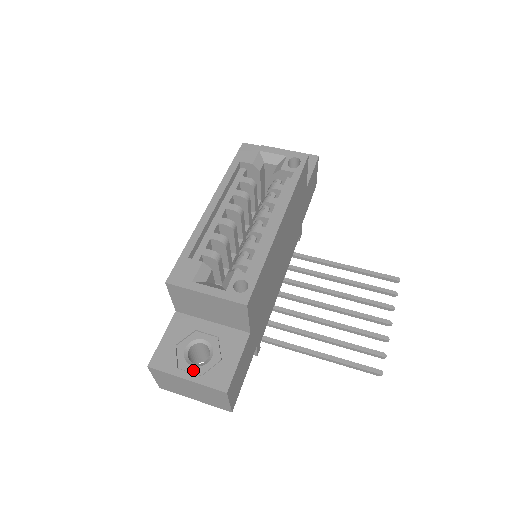
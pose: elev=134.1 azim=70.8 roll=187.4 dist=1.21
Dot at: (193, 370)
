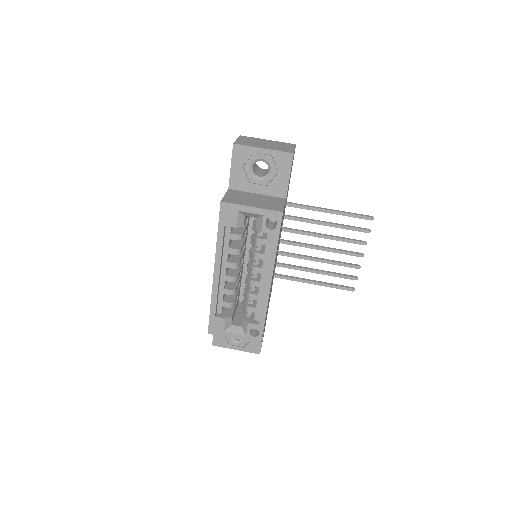
Dot at: (238, 345)
